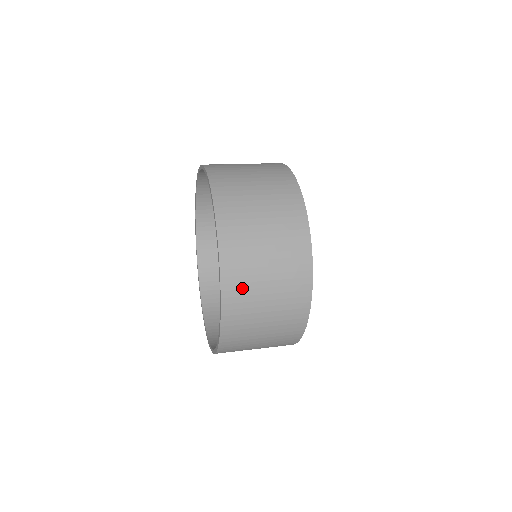
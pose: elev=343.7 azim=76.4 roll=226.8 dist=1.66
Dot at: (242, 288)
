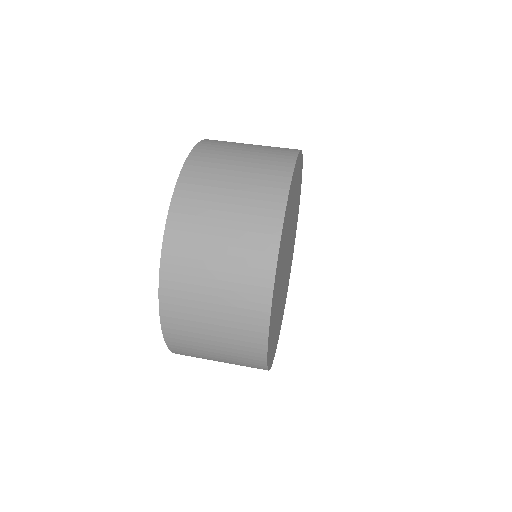
Dot at: (190, 230)
